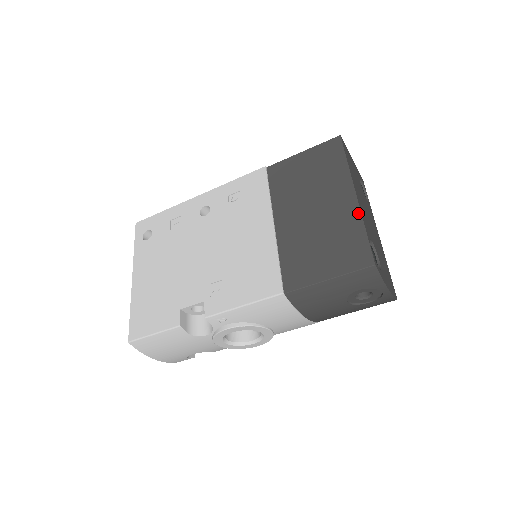
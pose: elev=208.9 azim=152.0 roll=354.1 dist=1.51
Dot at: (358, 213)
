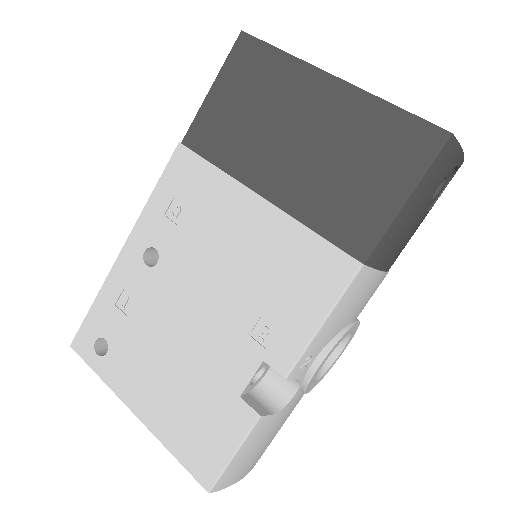
Dot at: (363, 95)
